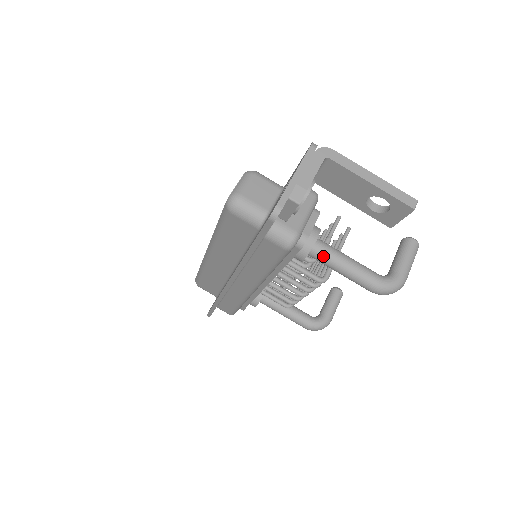
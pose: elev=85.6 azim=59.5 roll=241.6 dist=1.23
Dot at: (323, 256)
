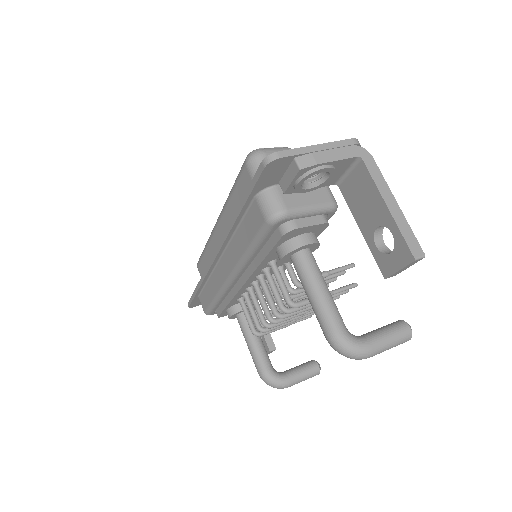
Dot at: (303, 267)
